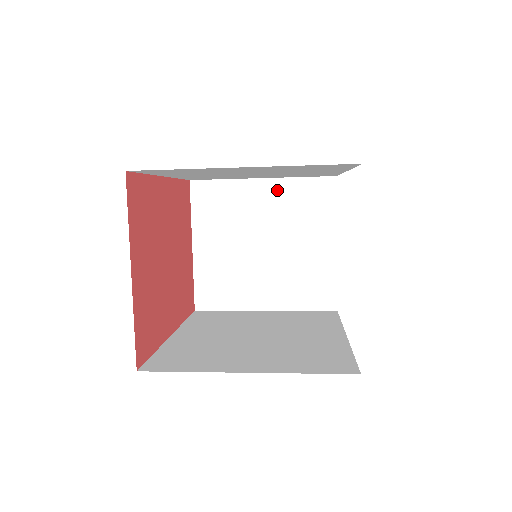
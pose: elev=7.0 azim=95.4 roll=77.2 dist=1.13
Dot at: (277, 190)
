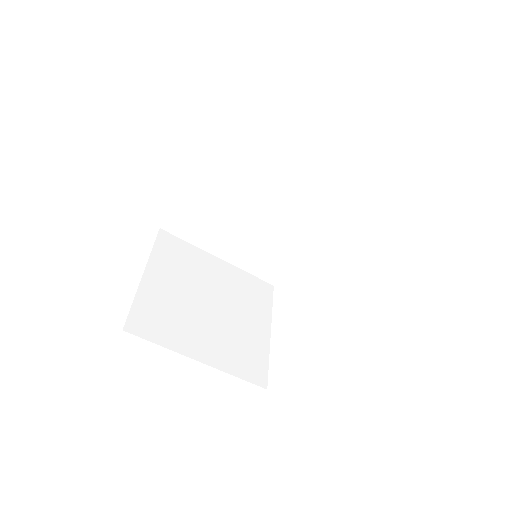
Dot at: (229, 272)
